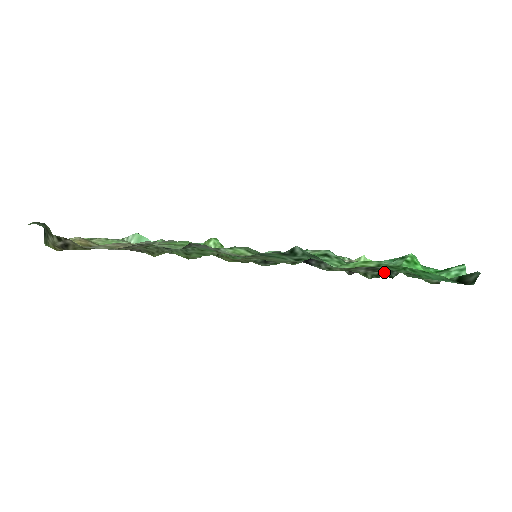
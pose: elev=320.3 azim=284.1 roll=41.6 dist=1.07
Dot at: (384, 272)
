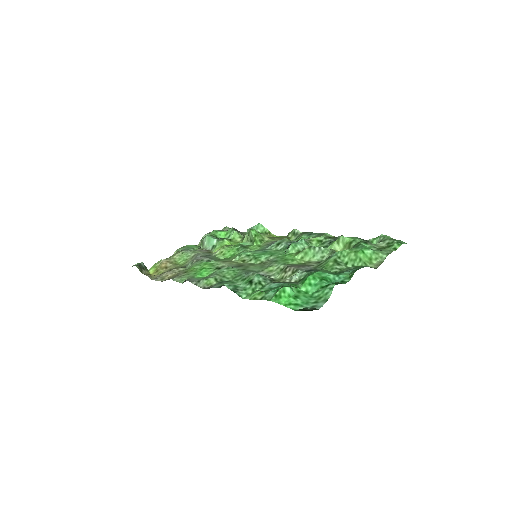
Dot at: occluded
